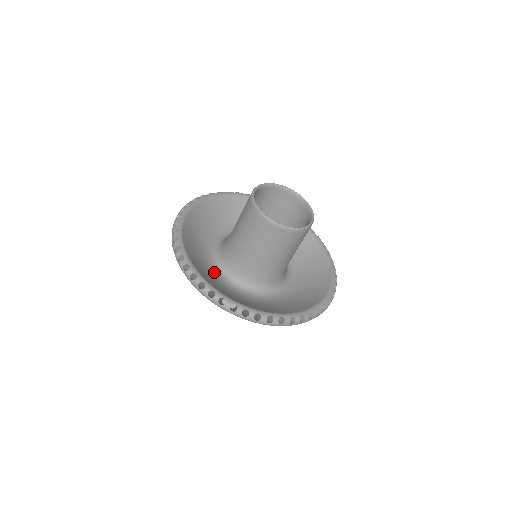
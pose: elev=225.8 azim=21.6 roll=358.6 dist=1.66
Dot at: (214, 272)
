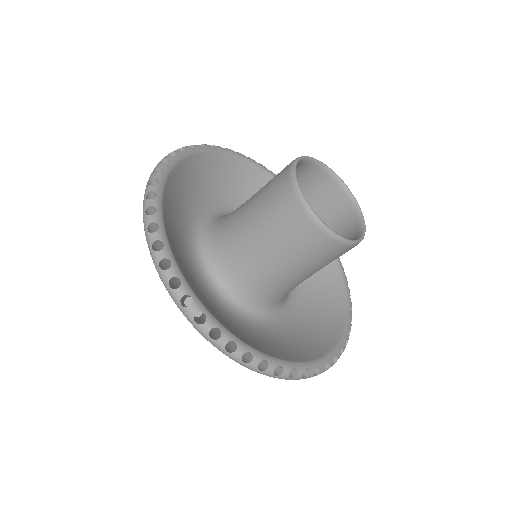
Dot at: (214, 298)
